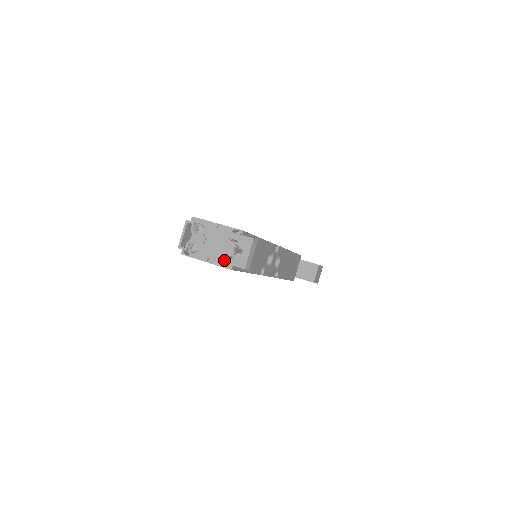
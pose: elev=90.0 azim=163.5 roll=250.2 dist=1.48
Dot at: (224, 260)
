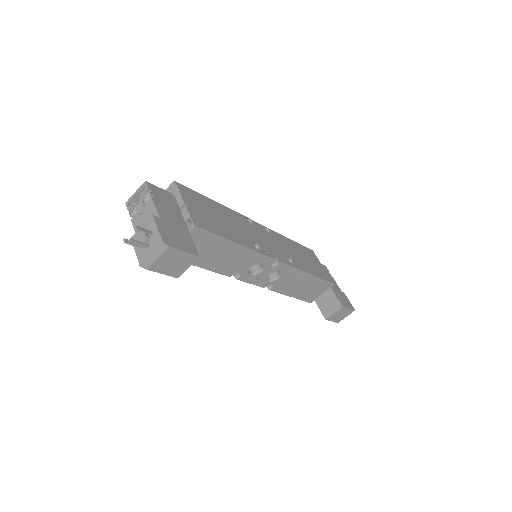
Dot at: occluded
